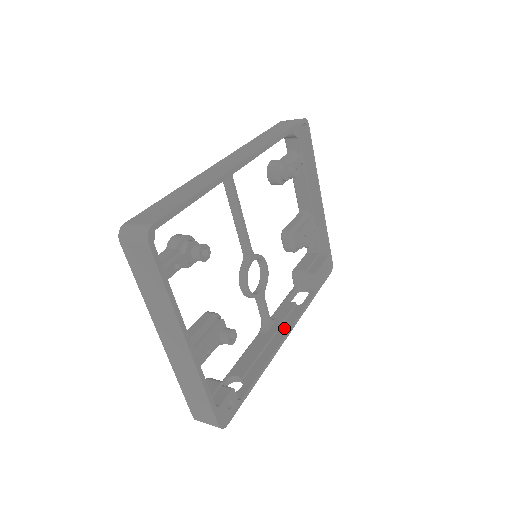
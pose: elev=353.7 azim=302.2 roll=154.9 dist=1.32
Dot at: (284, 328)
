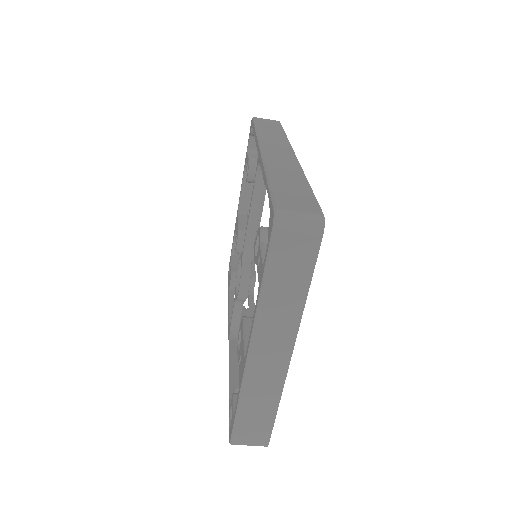
Dot at: occluded
